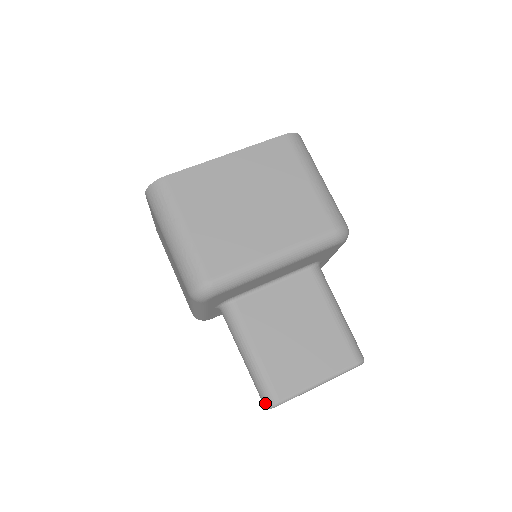
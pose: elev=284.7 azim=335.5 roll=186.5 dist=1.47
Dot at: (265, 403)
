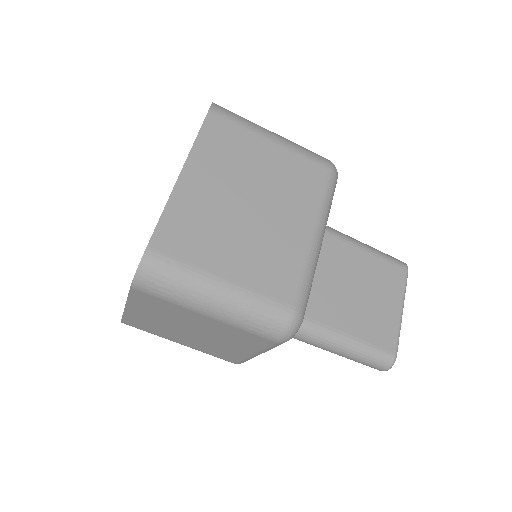
Dot at: (385, 368)
